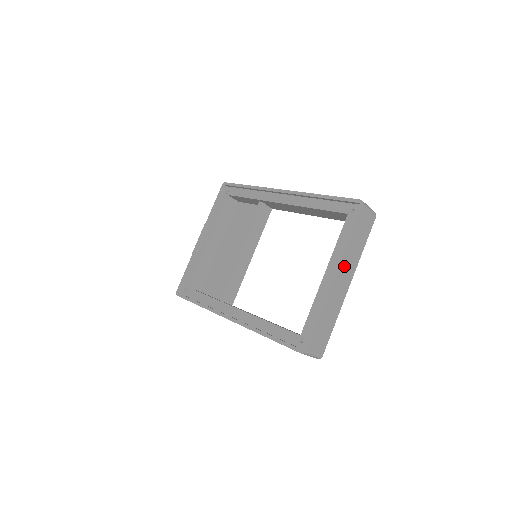
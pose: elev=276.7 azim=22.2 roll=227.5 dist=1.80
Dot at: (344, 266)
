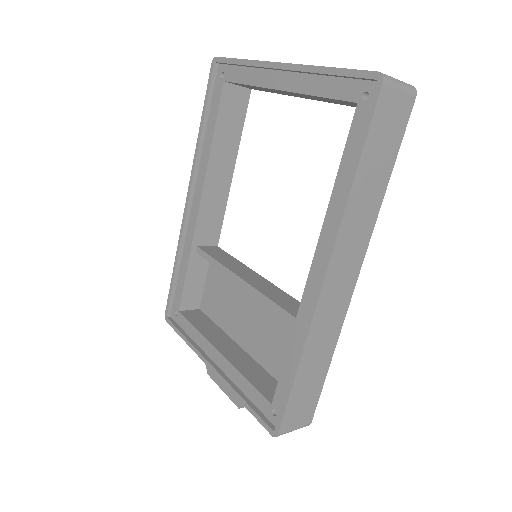
Dot at: occluded
